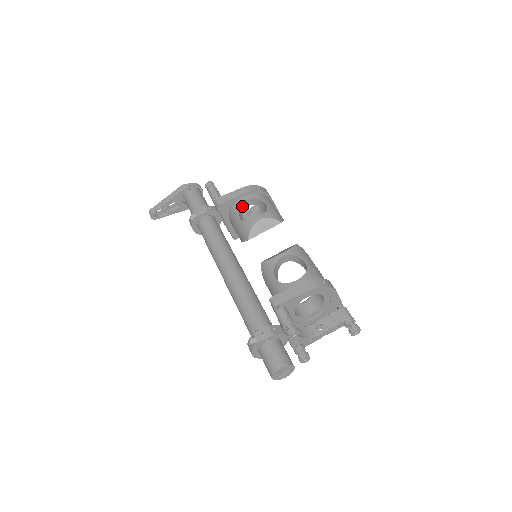
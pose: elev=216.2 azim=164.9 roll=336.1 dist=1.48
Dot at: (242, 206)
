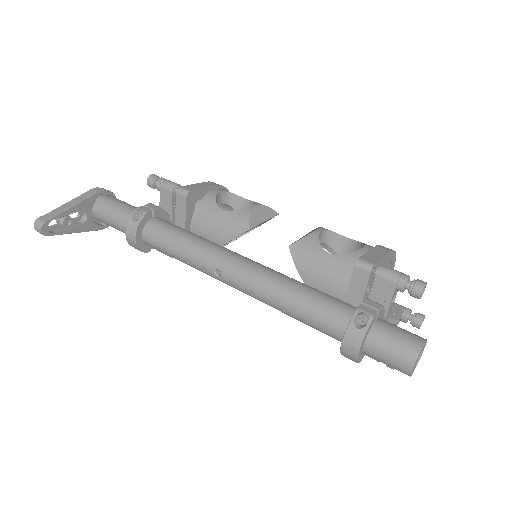
Dot at: (215, 200)
